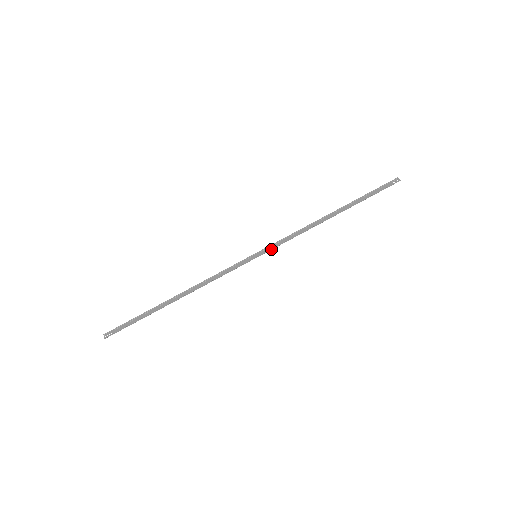
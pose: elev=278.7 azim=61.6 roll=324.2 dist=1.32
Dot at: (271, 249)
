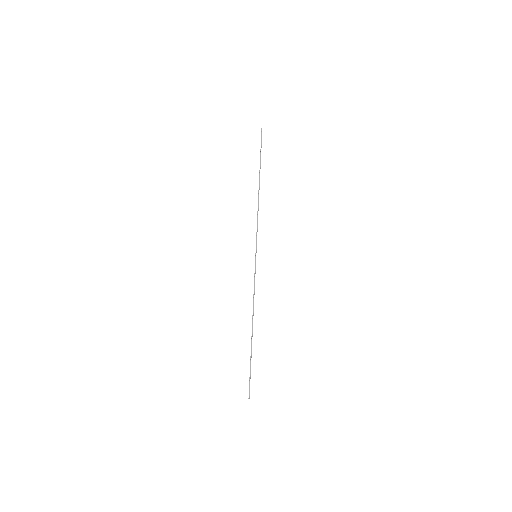
Dot at: (256, 243)
